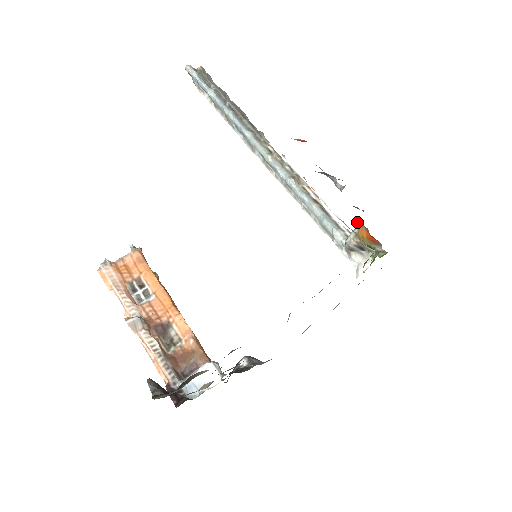
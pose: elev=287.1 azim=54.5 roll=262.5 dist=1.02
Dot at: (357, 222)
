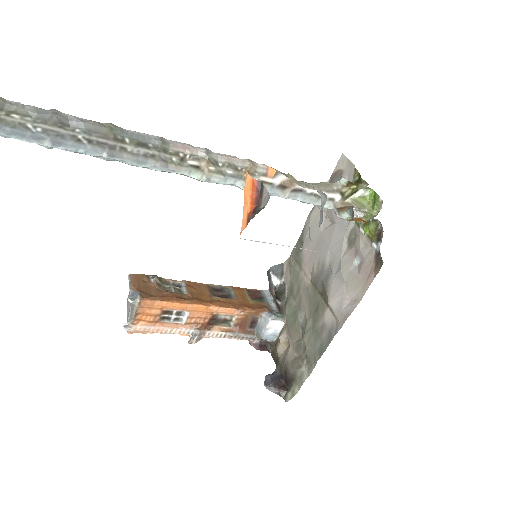
Dot at: (349, 215)
